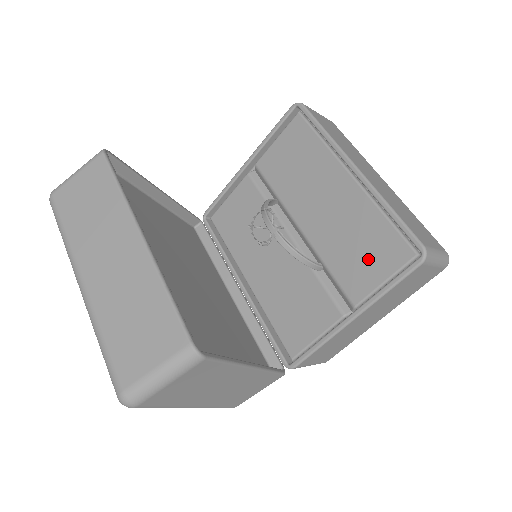
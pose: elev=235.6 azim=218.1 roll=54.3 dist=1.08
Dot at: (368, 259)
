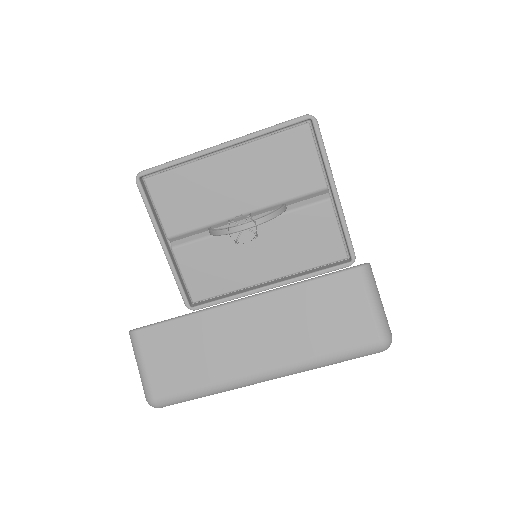
Dot at: (296, 163)
